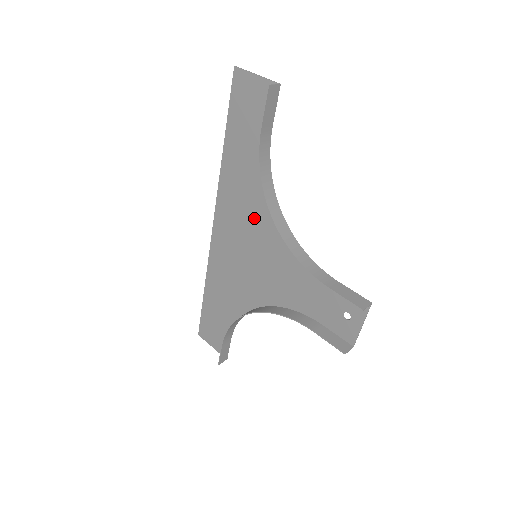
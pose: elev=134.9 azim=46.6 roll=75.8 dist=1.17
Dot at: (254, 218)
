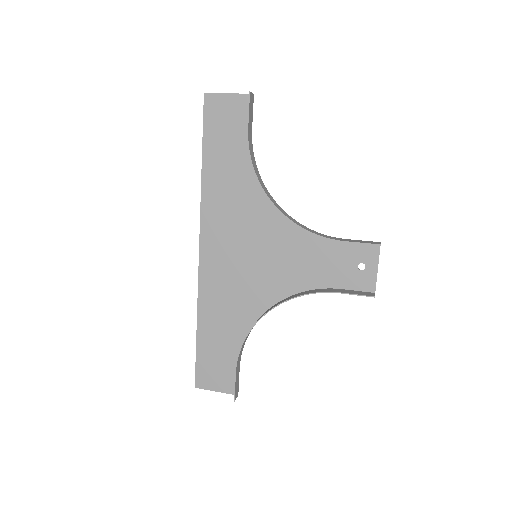
Dot at: (247, 220)
